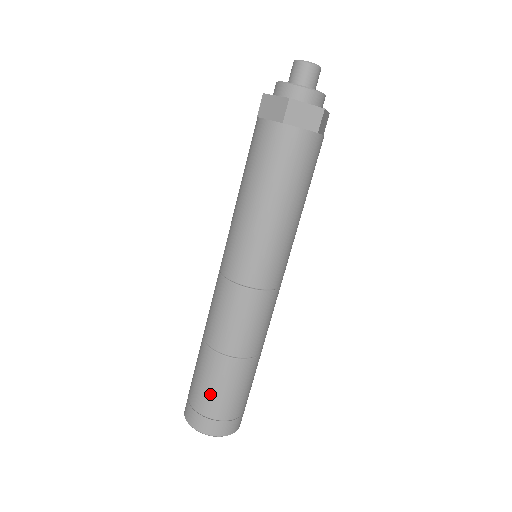
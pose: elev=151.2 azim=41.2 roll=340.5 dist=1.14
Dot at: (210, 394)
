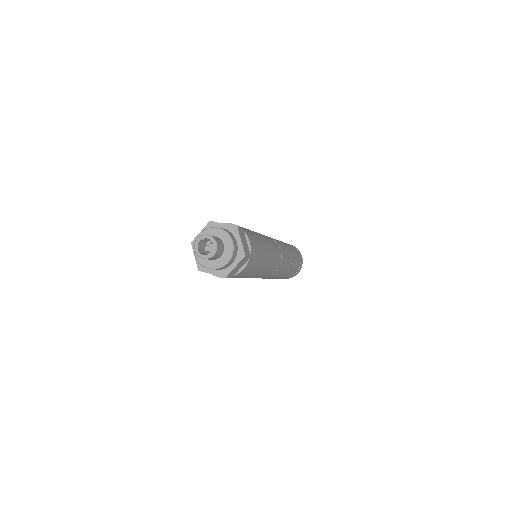
Dot at: occluded
